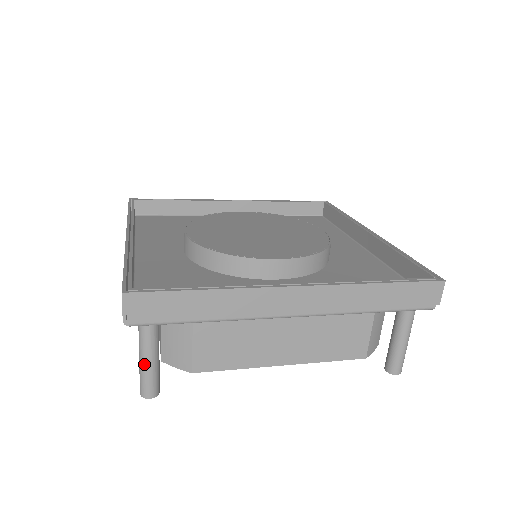
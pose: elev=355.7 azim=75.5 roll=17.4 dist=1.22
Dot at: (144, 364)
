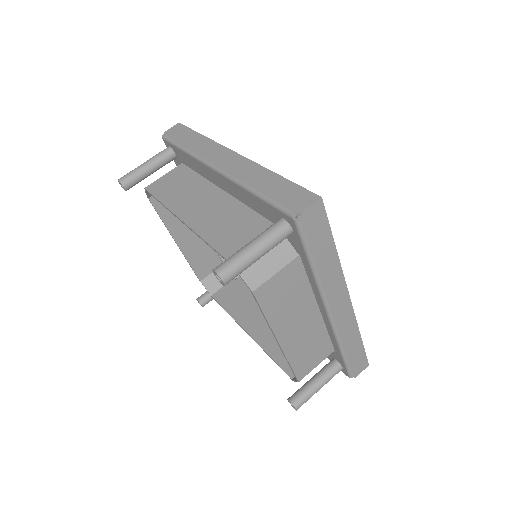
Dot at: (253, 254)
